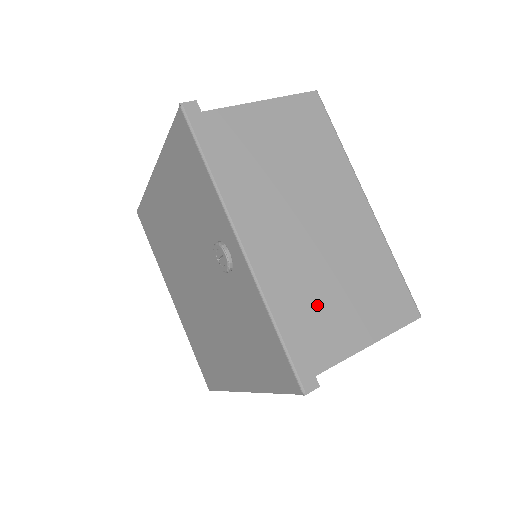
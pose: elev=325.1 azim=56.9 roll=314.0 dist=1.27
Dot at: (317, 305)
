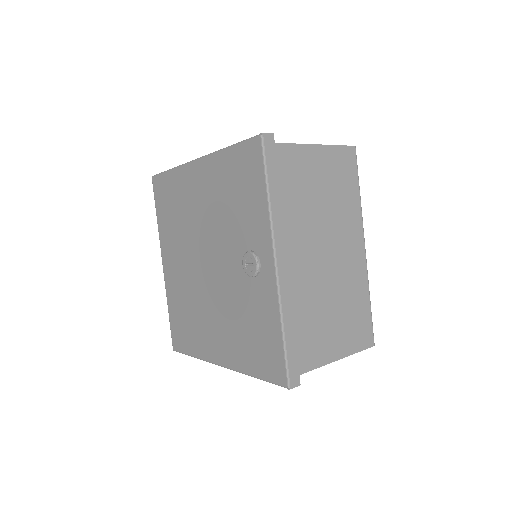
Dot at: (312, 322)
